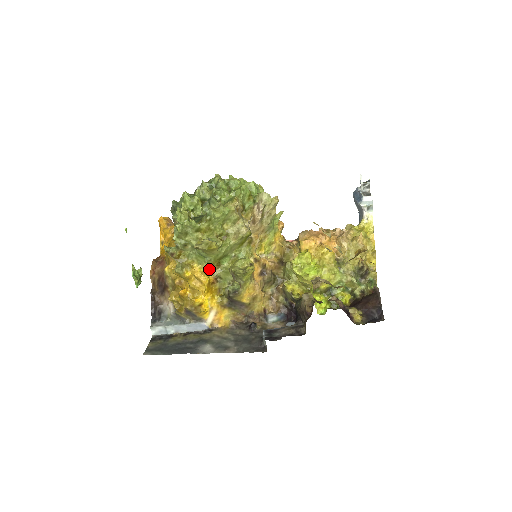
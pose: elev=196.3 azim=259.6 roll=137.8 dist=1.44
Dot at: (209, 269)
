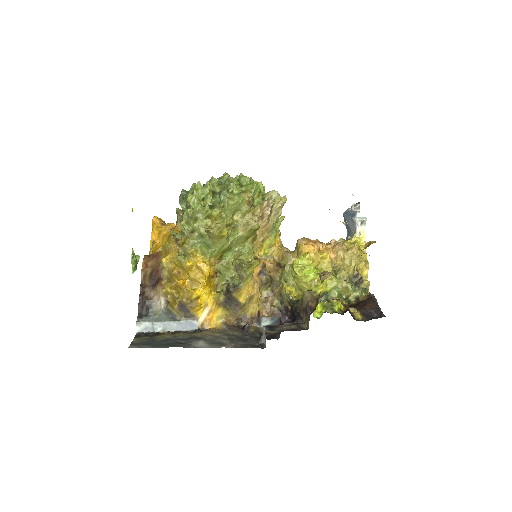
Dot at: (210, 262)
